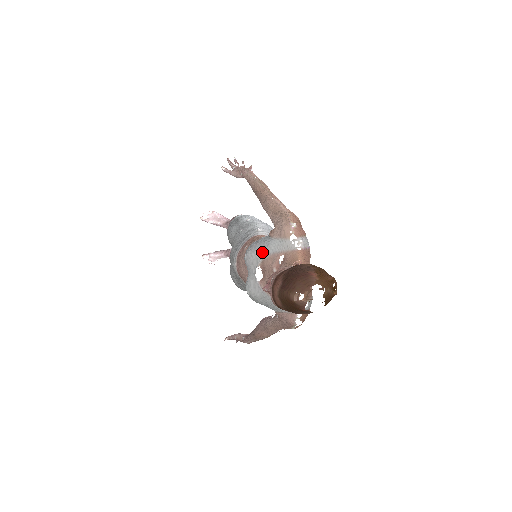
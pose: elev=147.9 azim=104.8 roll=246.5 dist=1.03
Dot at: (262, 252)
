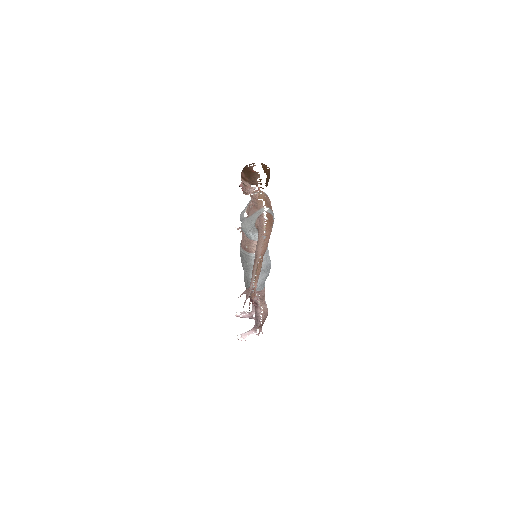
Dot at: (246, 206)
